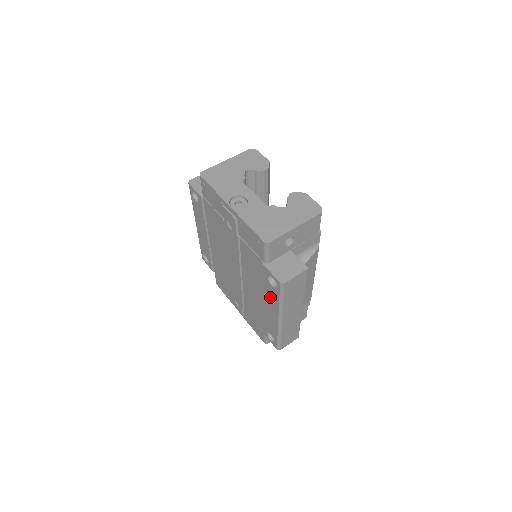
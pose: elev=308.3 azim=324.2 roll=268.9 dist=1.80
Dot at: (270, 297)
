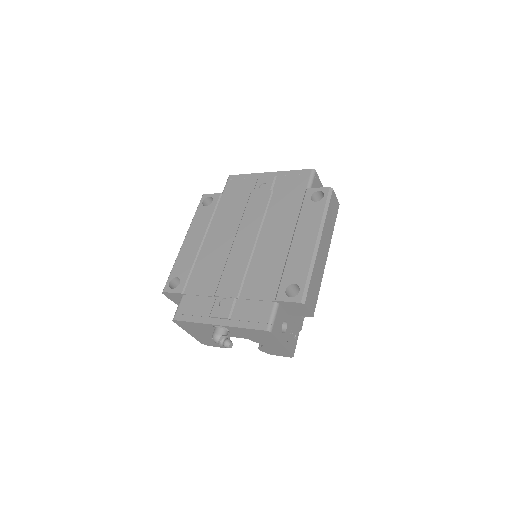
Dot at: (308, 219)
